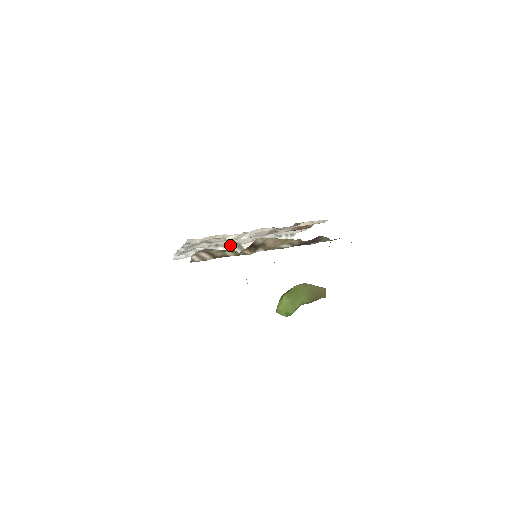
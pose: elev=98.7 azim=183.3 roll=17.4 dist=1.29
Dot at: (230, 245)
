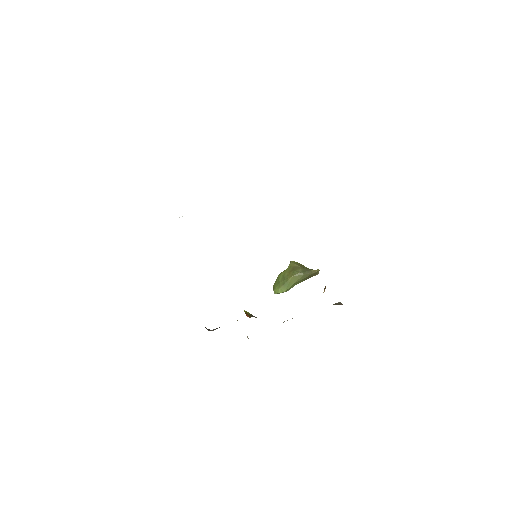
Dot at: occluded
